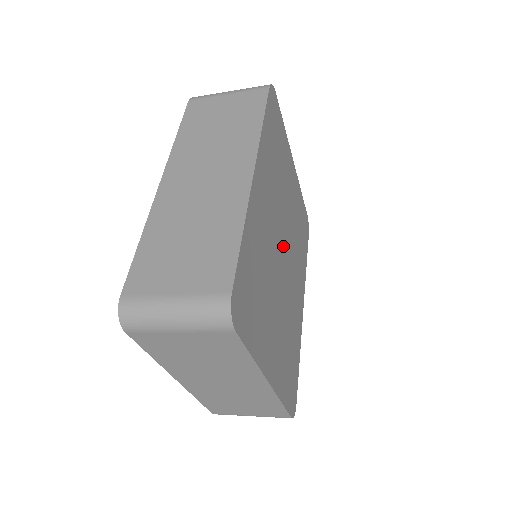
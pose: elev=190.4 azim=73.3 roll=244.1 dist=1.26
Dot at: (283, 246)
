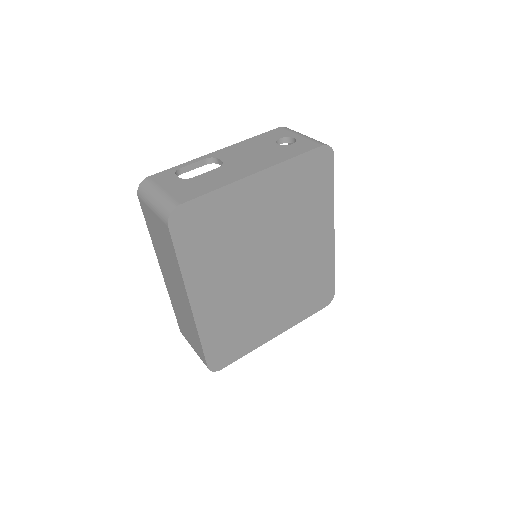
Dot at: (265, 263)
